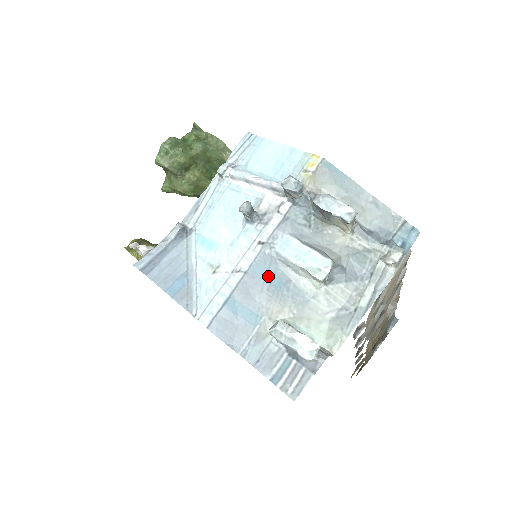
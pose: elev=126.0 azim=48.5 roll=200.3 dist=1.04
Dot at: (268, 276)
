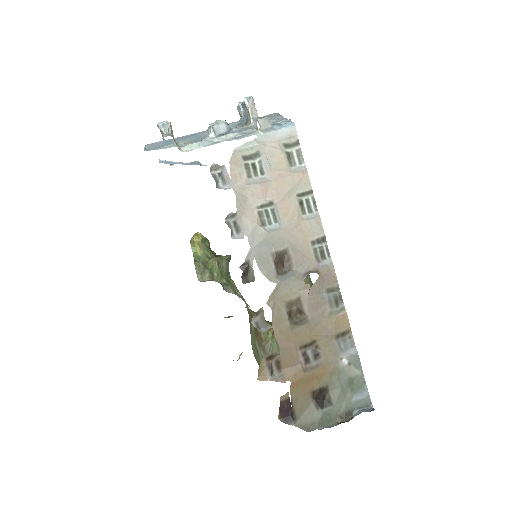
Dot at: (195, 135)
